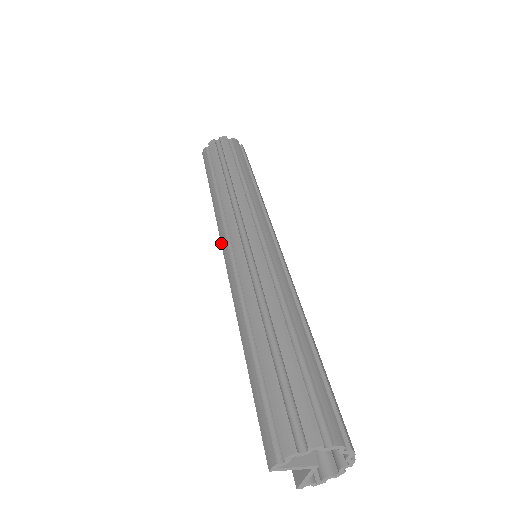
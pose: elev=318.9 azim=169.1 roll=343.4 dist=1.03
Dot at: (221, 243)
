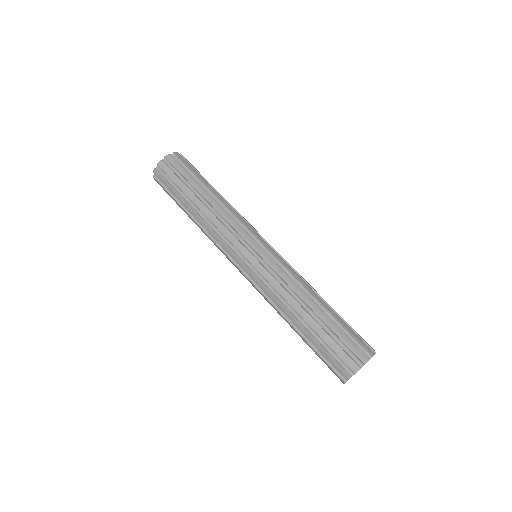
Dot at: occluded
